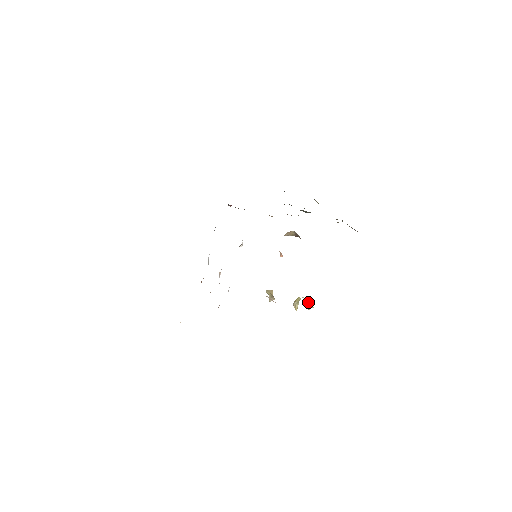
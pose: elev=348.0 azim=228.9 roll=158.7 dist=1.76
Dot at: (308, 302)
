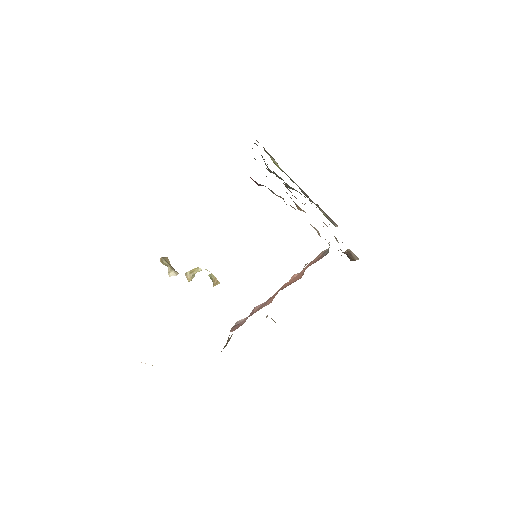
Dot at: (213, 276)
